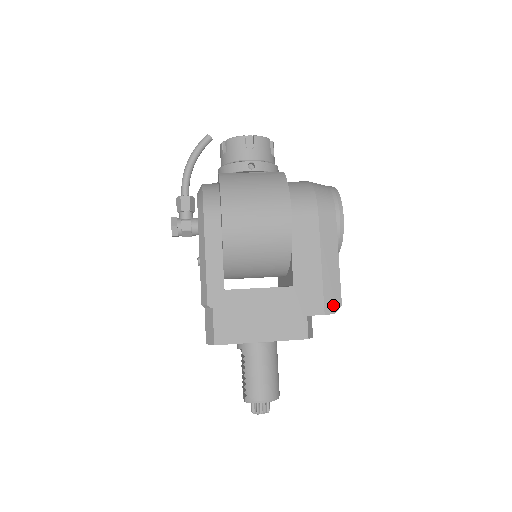
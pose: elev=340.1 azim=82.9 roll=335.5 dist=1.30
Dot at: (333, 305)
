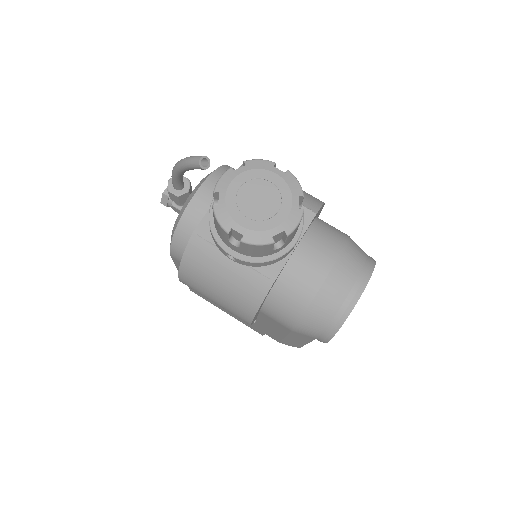
Dot at: (290, 345)
